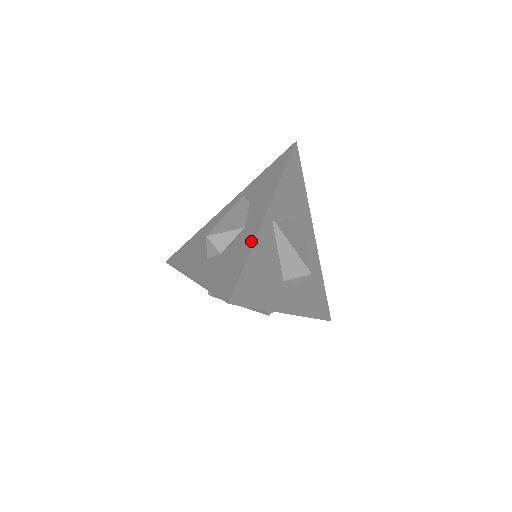
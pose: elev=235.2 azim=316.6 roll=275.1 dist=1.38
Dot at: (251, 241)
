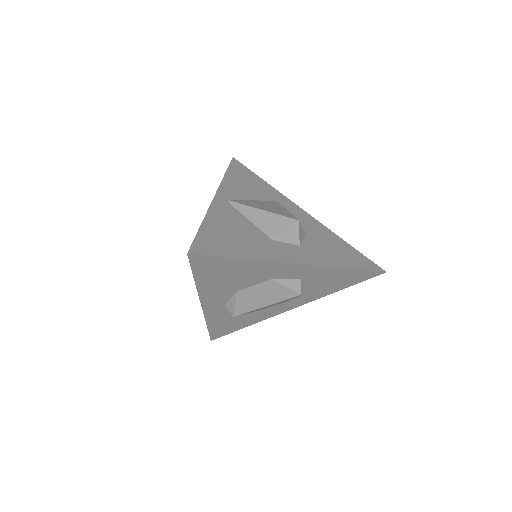
Dot at: occluded
